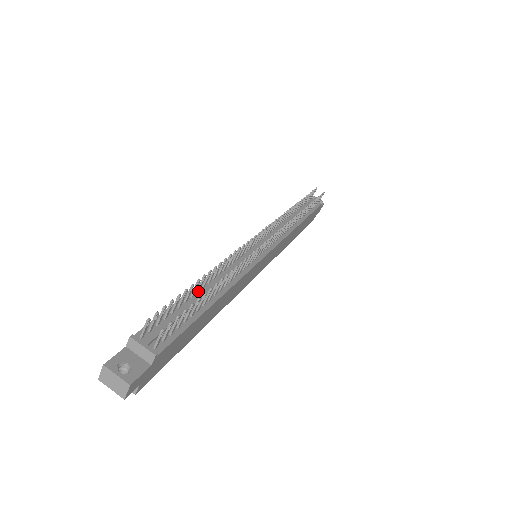
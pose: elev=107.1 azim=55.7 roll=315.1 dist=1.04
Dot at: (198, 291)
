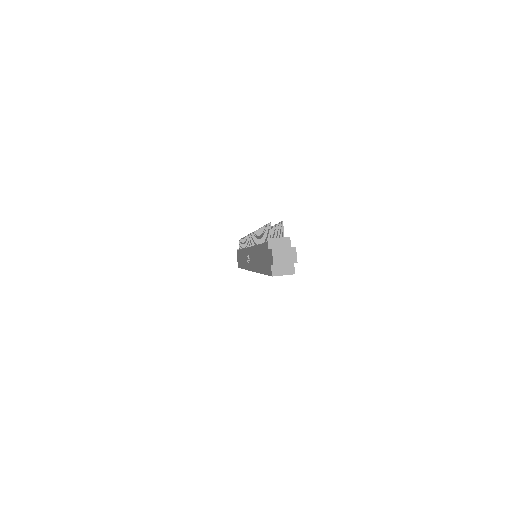
Dot at: occluded
